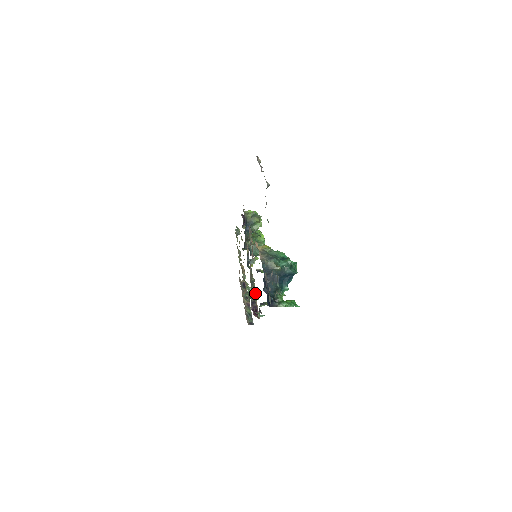
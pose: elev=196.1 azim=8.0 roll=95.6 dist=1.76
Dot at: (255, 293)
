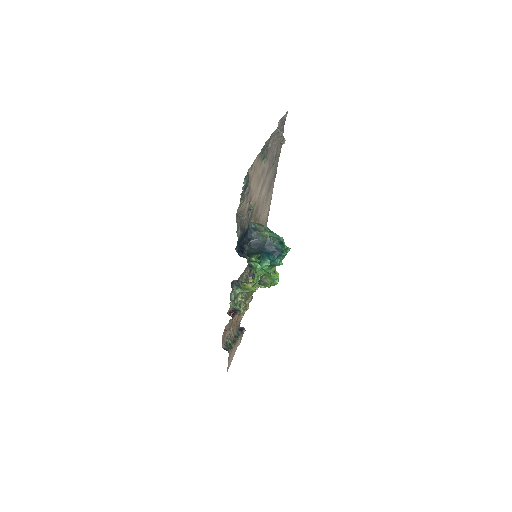
Dot at: occluded
